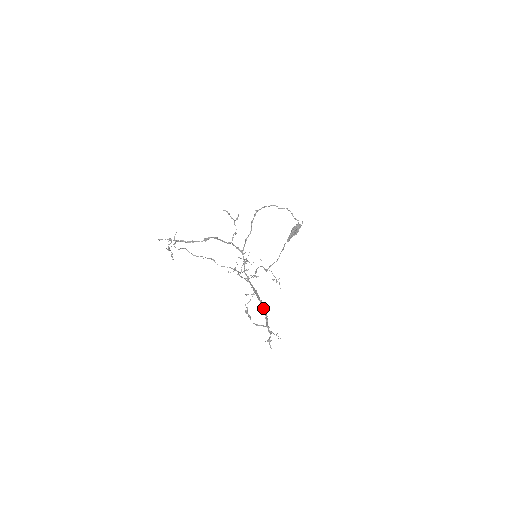
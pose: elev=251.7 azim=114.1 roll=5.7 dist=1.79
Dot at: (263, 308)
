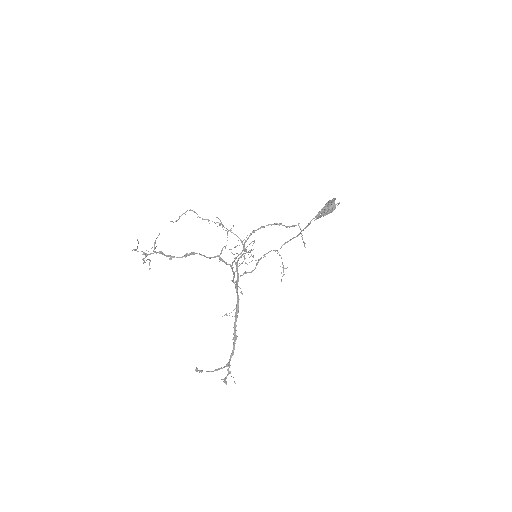
Dot at: (234, 337)
